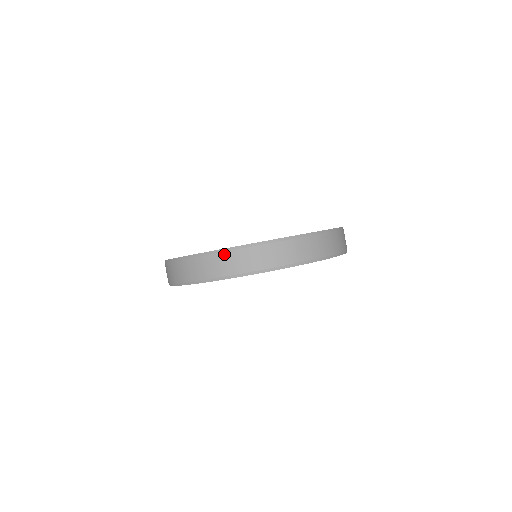
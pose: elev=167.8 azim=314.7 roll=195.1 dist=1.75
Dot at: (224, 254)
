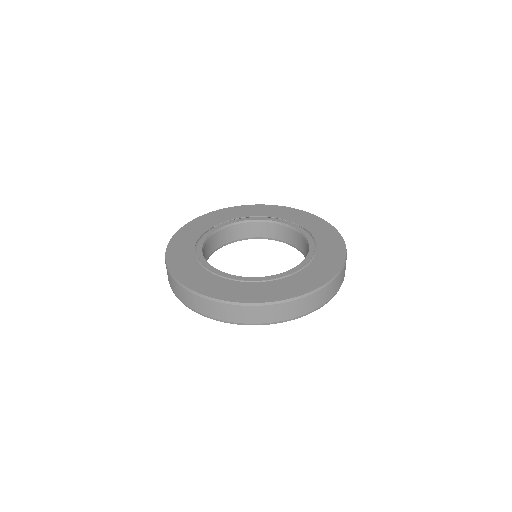
Dot at: (239, 307)
